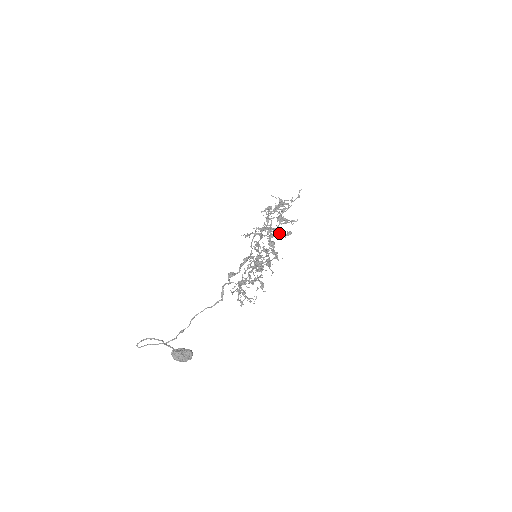
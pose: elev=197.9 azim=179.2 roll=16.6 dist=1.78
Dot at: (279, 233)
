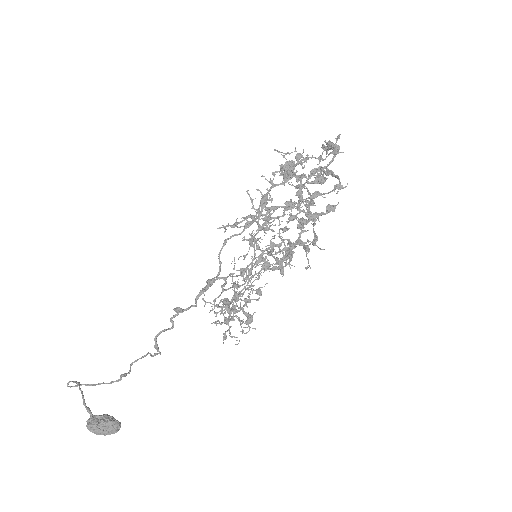
Dot at: (305, 213)
